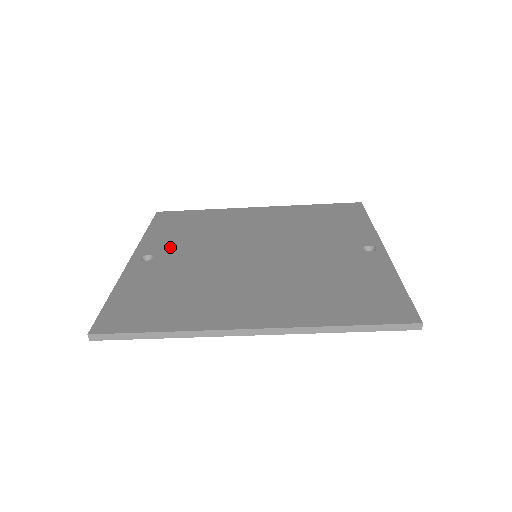
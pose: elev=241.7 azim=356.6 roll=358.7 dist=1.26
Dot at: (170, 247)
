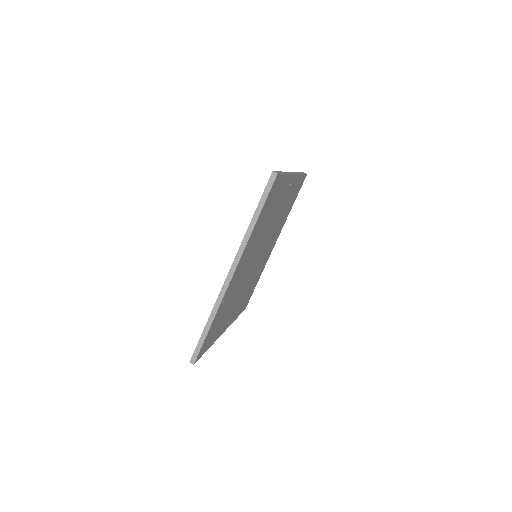
Dot at: occluded
